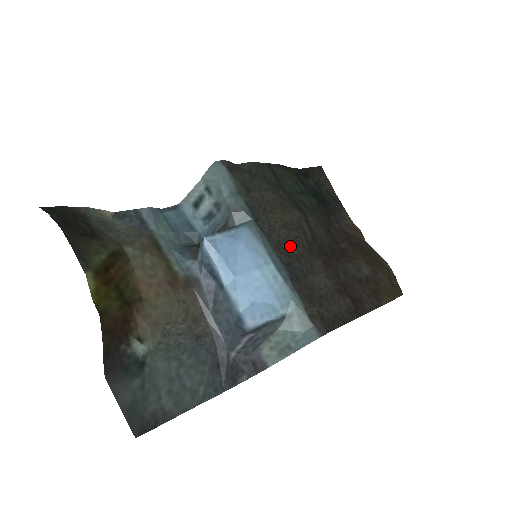
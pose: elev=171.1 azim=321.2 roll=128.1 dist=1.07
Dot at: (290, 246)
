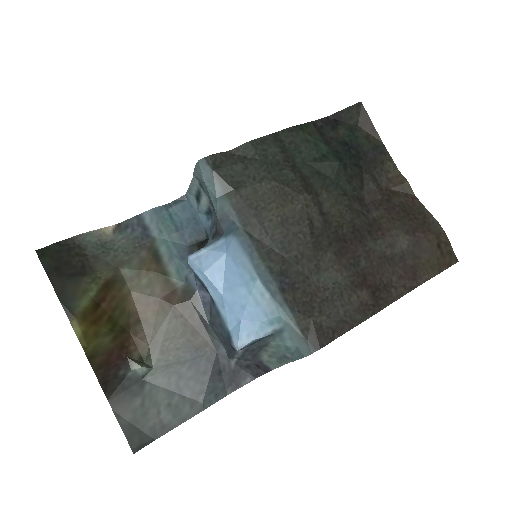
Dot at: (286, 248)
